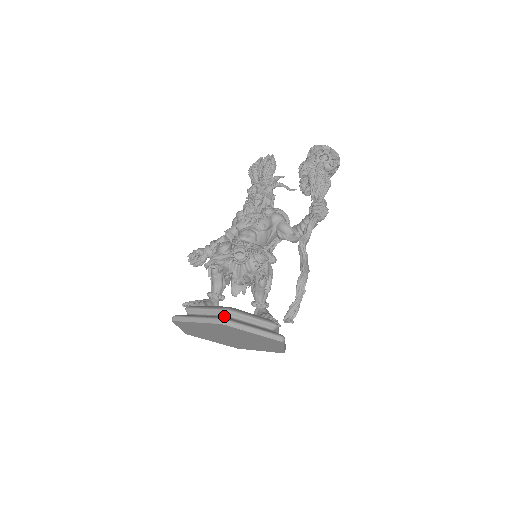
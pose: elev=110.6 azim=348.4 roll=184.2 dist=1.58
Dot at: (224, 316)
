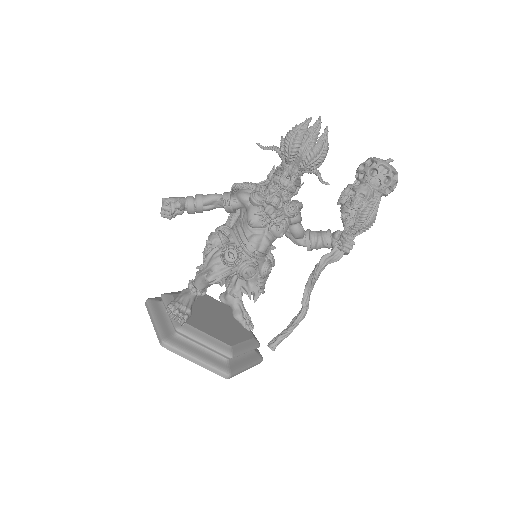
Dot at: (226, 361)
